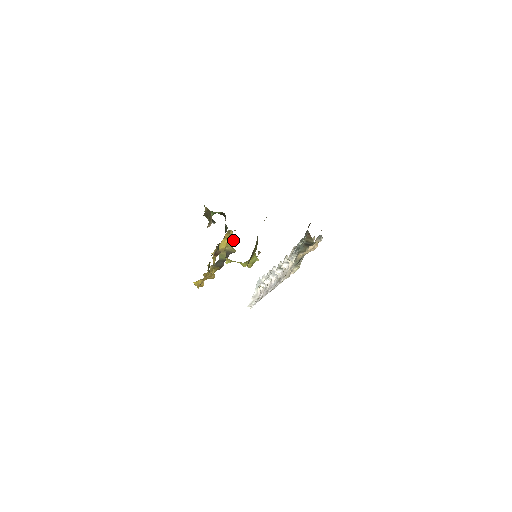
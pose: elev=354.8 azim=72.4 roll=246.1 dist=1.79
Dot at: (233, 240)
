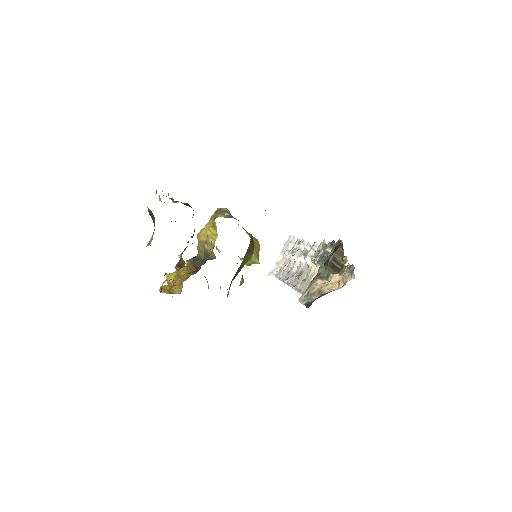
Dot at: (216, 236)
